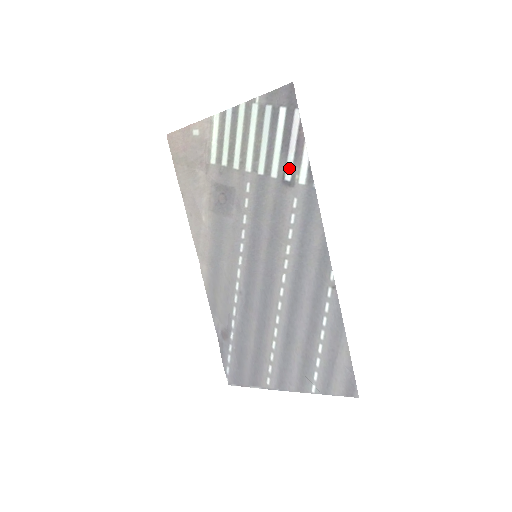
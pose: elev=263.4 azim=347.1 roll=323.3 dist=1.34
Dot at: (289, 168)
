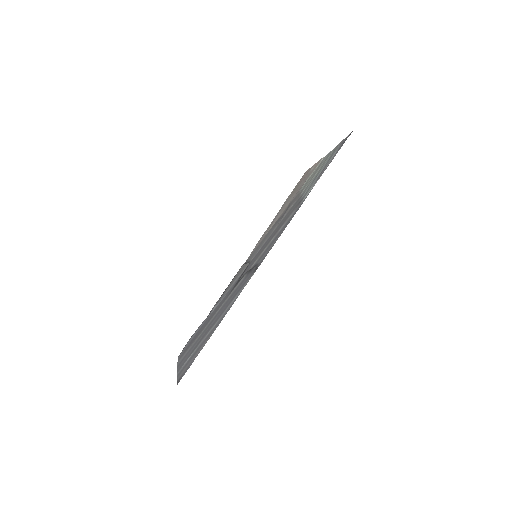
Dot at: occluded
